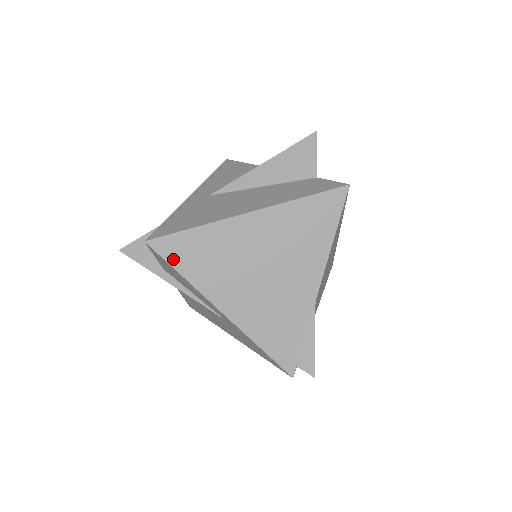
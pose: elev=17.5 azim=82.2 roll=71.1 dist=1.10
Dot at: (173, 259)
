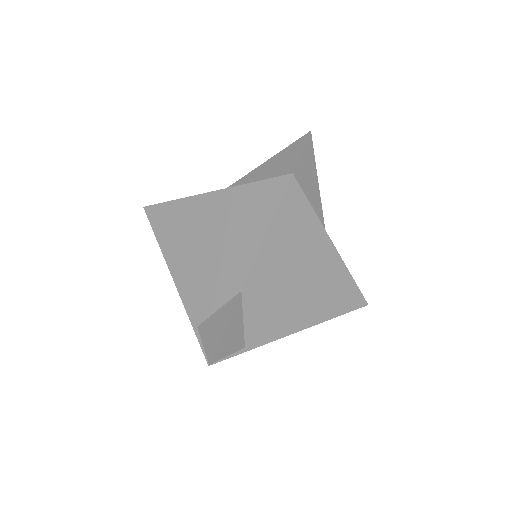
Dot at: (155, 225)
